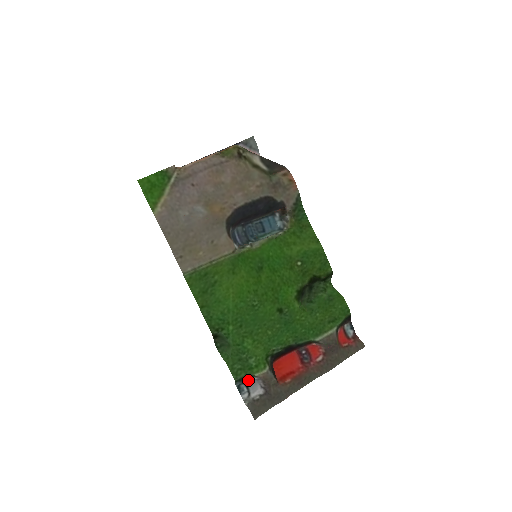
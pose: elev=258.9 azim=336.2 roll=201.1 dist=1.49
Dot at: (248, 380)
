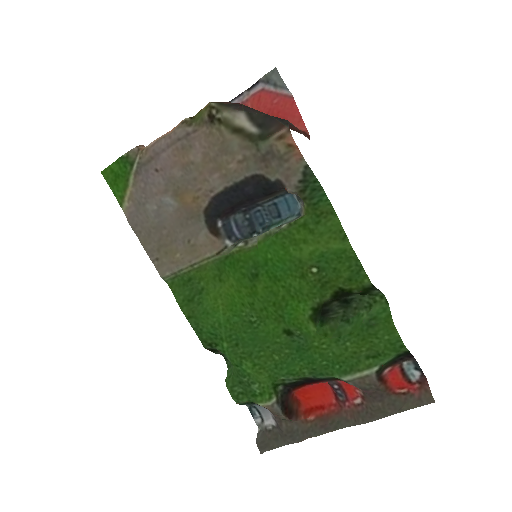
Dot at: occluded
